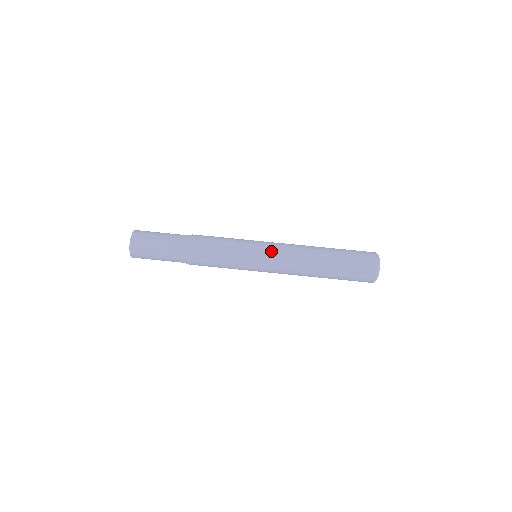
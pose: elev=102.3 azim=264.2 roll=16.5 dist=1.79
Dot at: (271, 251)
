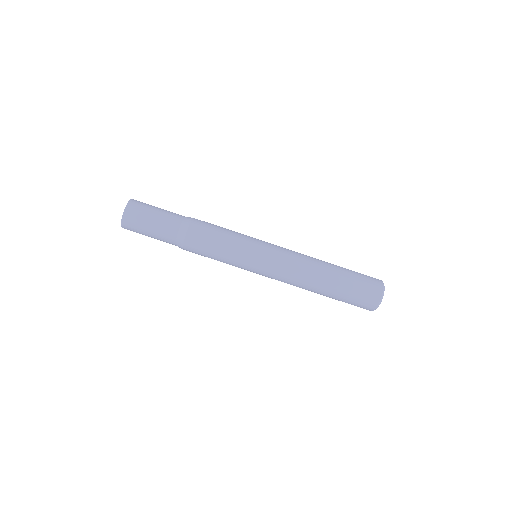
Dot at: (272, 260)
